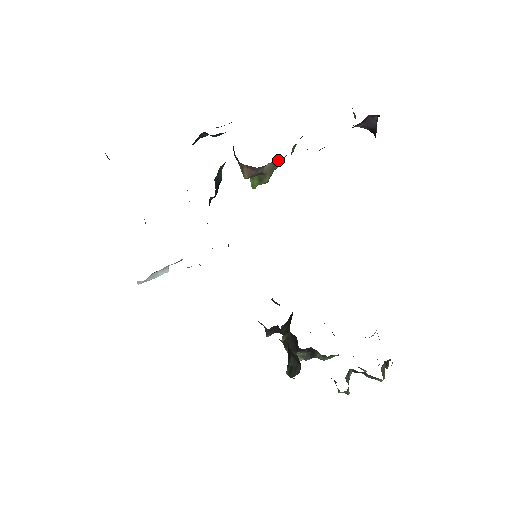
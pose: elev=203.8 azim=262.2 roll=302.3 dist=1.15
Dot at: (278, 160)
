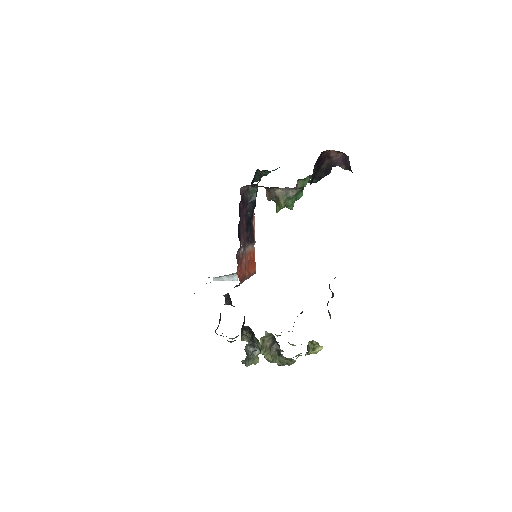
Dot at: (289, 189)
